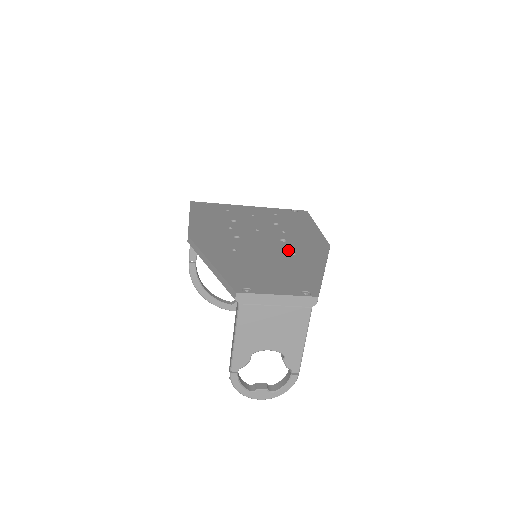
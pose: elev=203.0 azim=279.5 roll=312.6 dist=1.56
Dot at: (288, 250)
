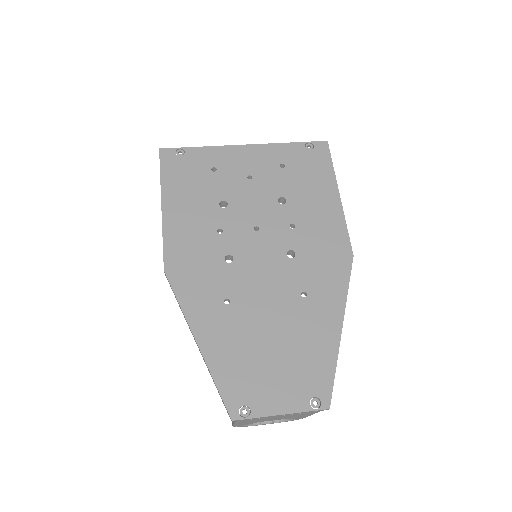
Dot at: (297, 285)
